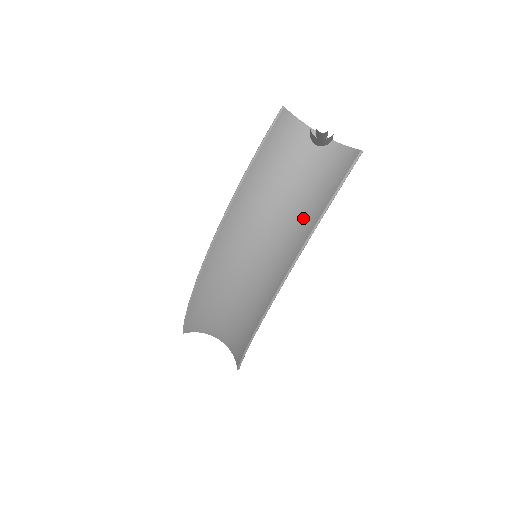
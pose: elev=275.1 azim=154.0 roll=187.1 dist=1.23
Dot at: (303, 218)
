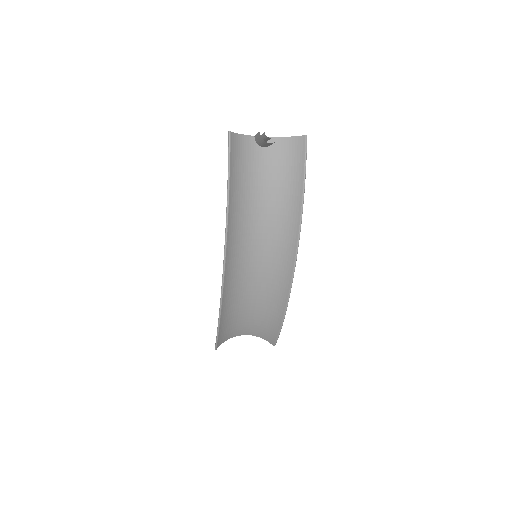
Dot at: (286, 208)
